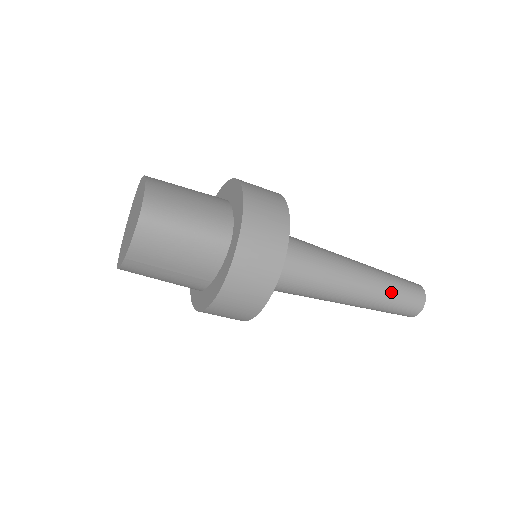
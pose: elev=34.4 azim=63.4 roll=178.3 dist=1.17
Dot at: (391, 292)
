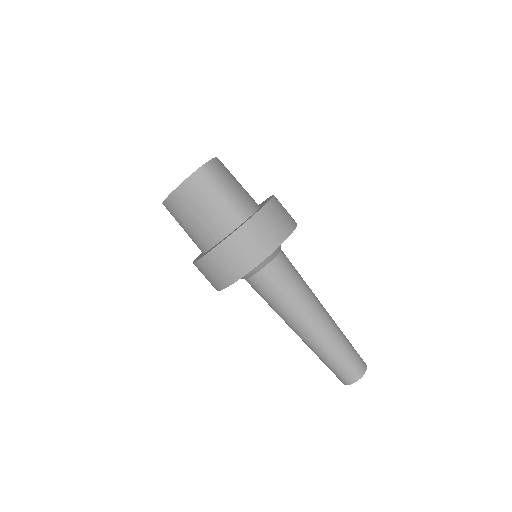
Dot at: (340, 346)
